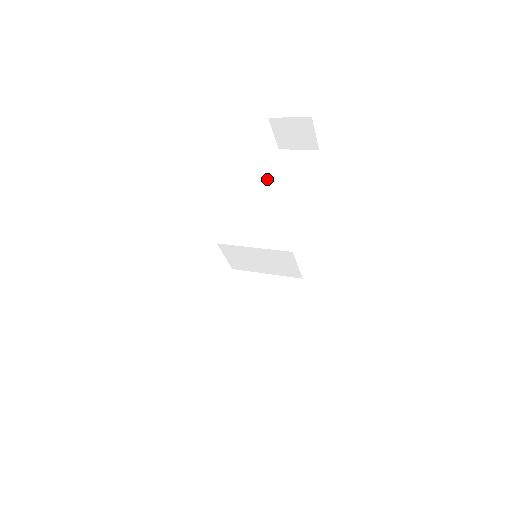
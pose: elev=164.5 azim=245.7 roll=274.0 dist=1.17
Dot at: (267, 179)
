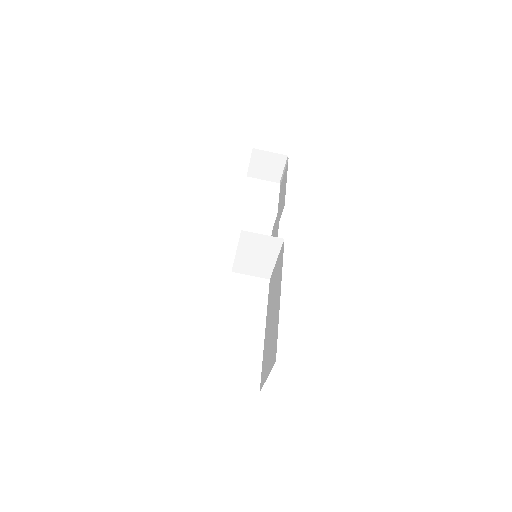
Dot at: (278, 207)
